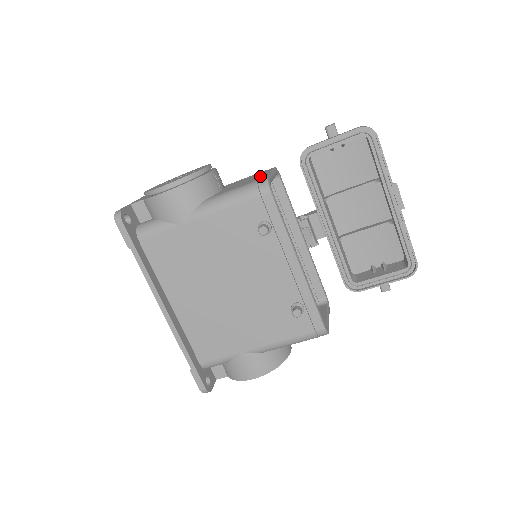
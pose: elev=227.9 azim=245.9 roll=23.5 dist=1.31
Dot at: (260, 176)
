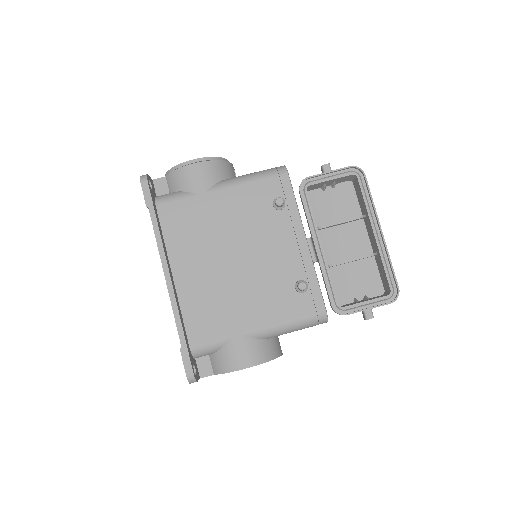
Dot at: occluded
